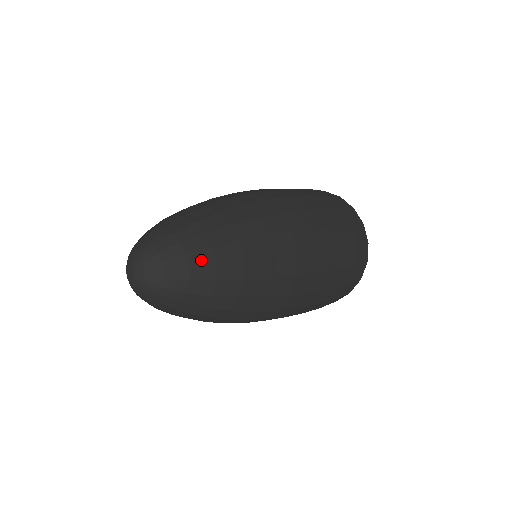
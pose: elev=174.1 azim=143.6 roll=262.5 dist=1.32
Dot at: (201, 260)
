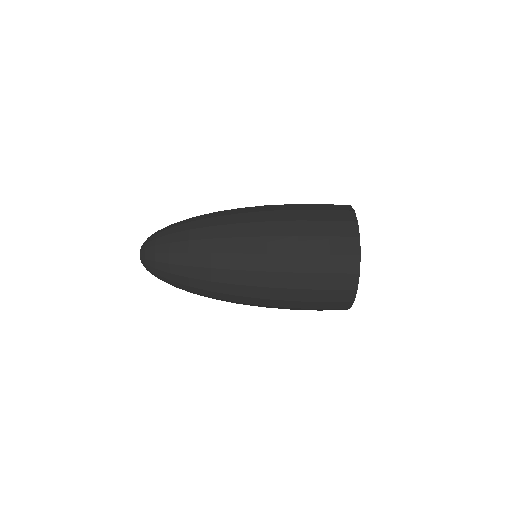
Dot at: (162, 250)
